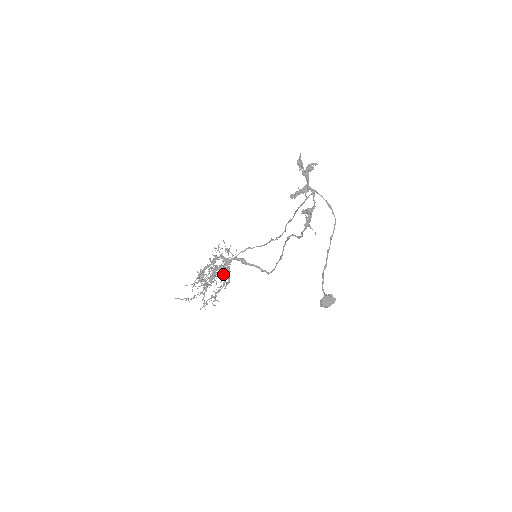
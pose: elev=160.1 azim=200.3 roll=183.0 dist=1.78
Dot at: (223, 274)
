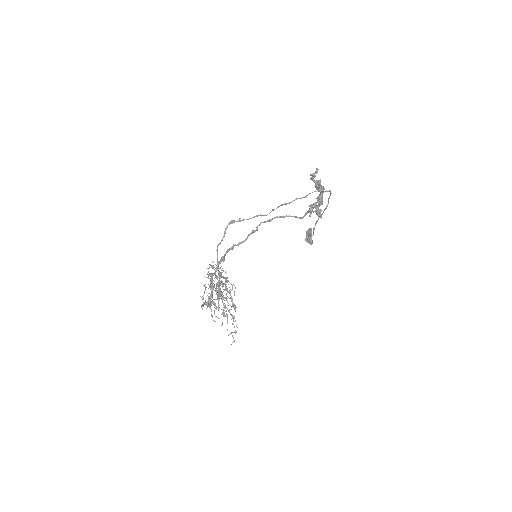
Dot at: (223, 286)
